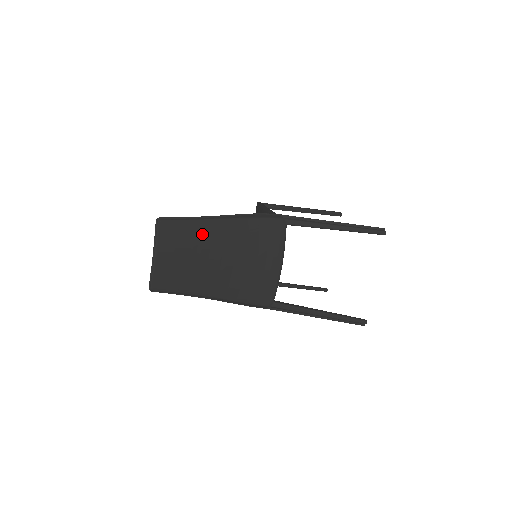
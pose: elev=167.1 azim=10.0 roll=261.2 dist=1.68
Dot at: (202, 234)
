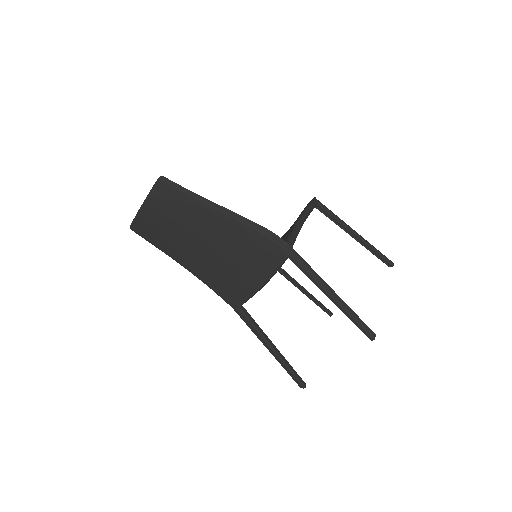
Dot at: (197, 214)
